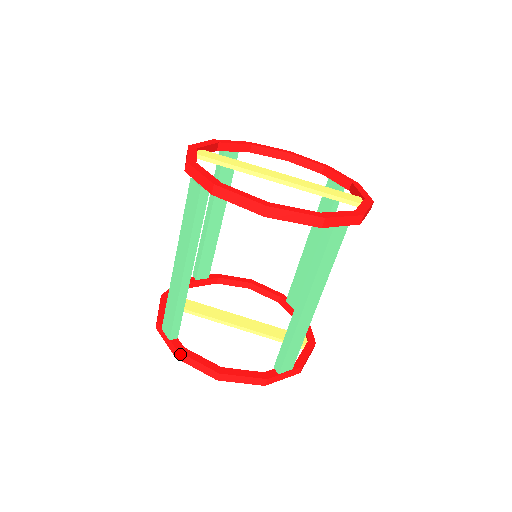
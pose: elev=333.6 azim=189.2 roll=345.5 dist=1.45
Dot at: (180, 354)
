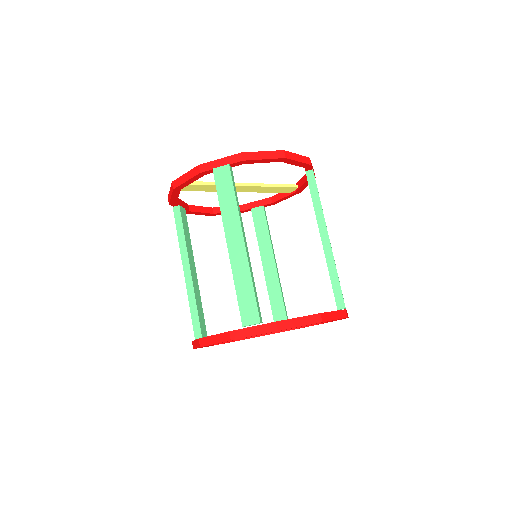
Dot at: (280, 323)
